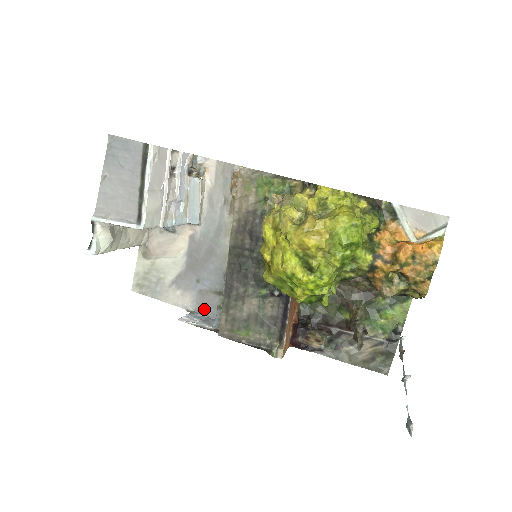
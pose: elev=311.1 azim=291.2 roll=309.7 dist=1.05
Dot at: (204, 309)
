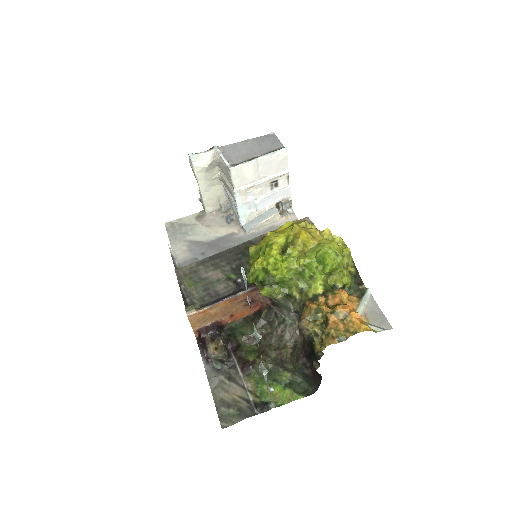
Dot at: occluded
